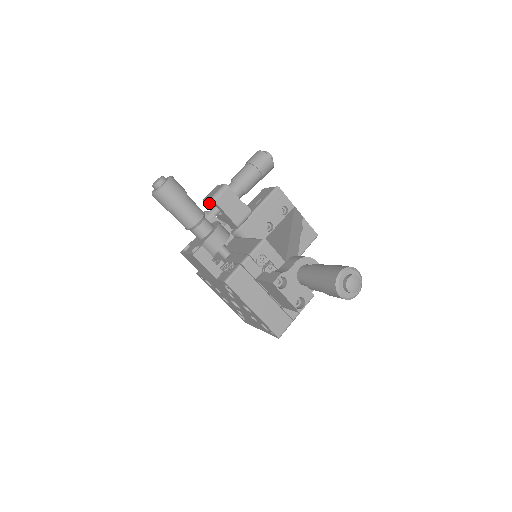
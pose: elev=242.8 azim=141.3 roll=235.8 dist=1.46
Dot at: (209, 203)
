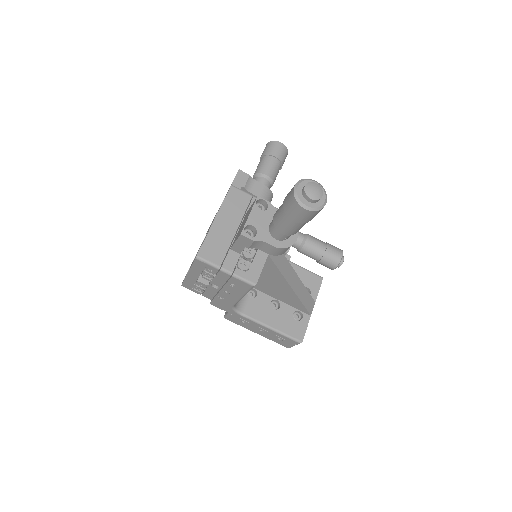
Dot at: occluded
